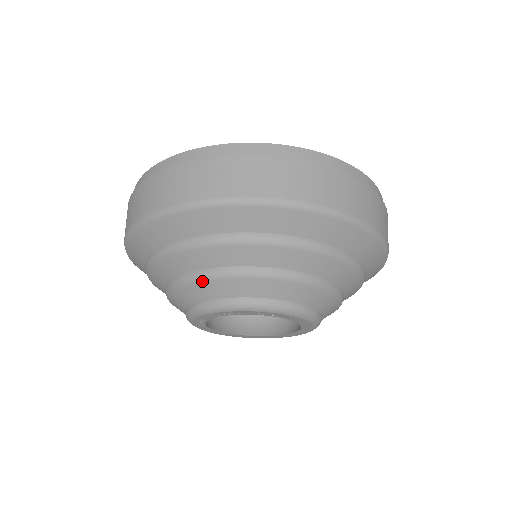
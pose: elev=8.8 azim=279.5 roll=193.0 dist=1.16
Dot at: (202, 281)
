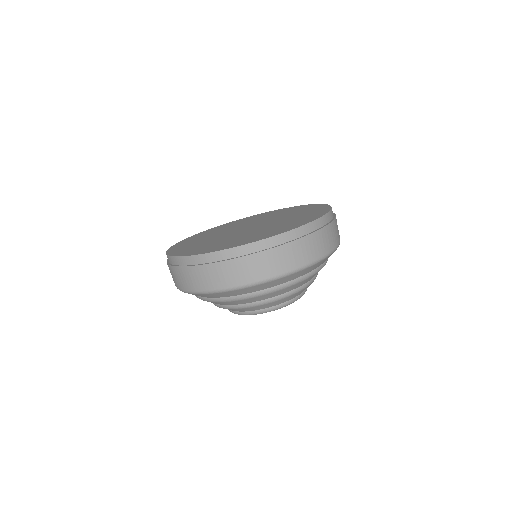
Dot at: occluded
